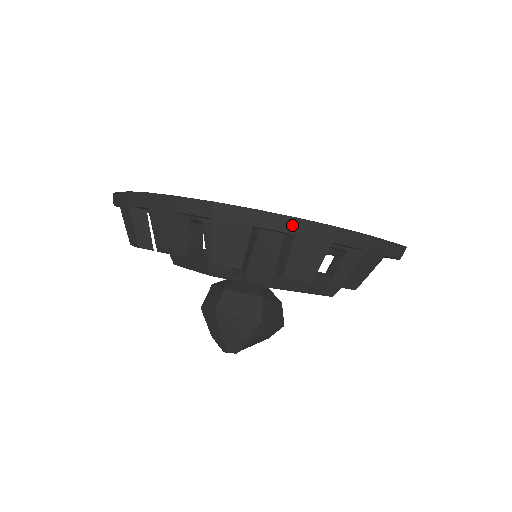
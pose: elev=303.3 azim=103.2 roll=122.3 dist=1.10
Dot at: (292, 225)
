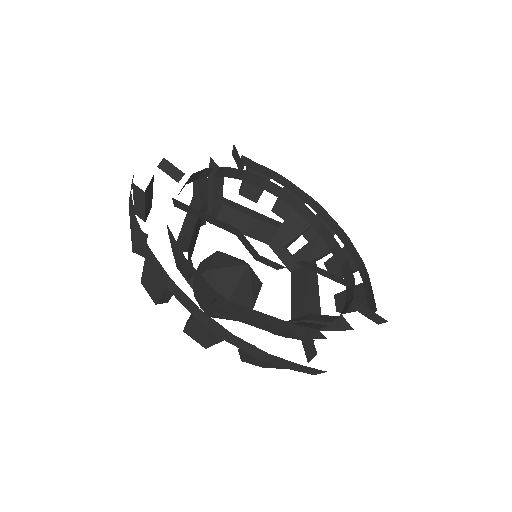
Dot at: (193, 309)
